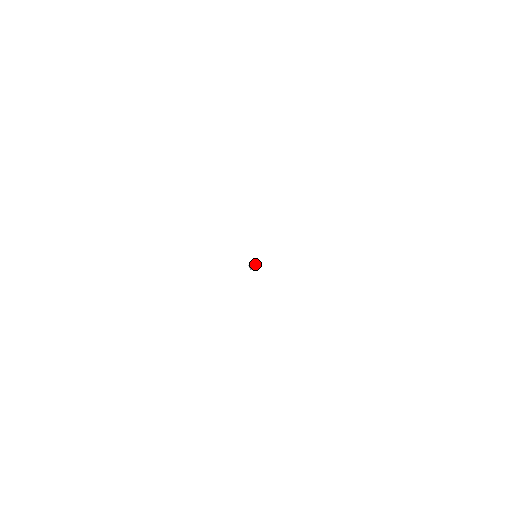
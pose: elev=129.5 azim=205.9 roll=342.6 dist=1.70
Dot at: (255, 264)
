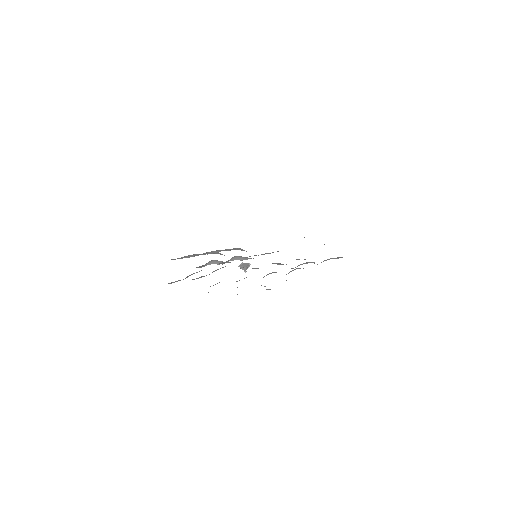
Dot at: (249, 266)
